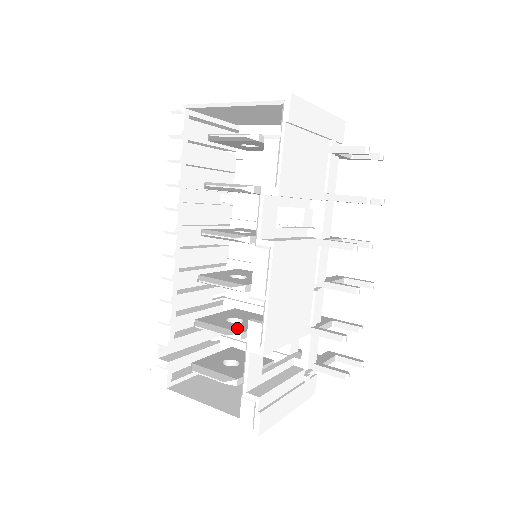
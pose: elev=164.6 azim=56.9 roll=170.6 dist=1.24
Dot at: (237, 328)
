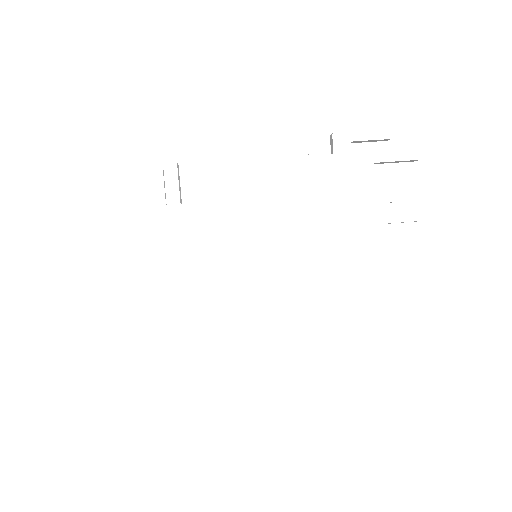
Dot at: occluded
